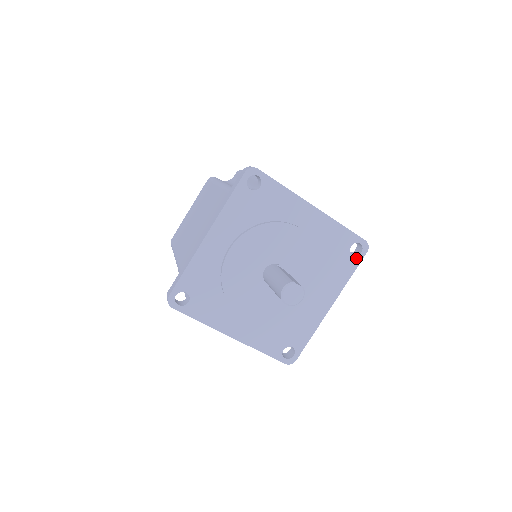
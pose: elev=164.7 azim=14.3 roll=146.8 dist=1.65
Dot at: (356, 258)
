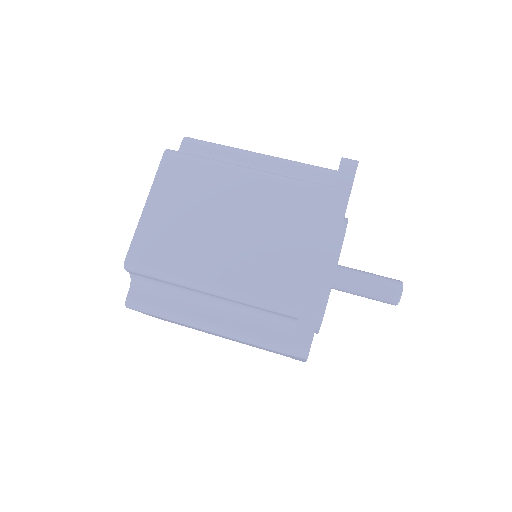
Dot at: occluded
